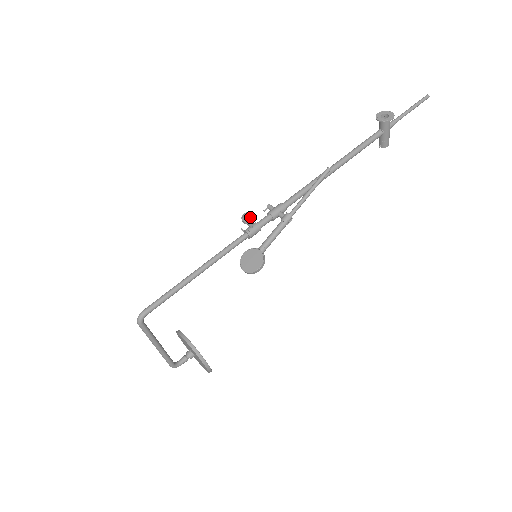
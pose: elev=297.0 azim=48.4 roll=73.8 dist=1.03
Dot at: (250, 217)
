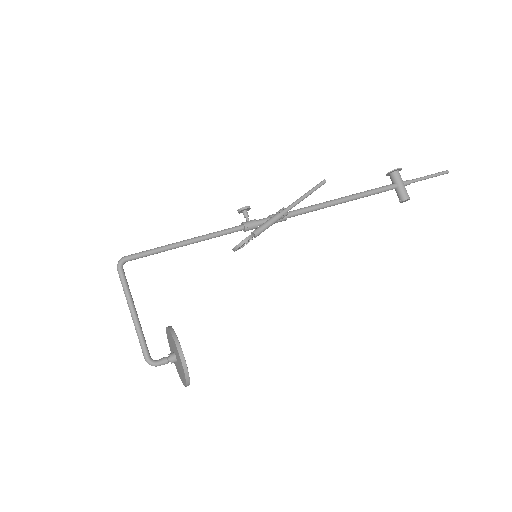
Dot at: (246, 210)
